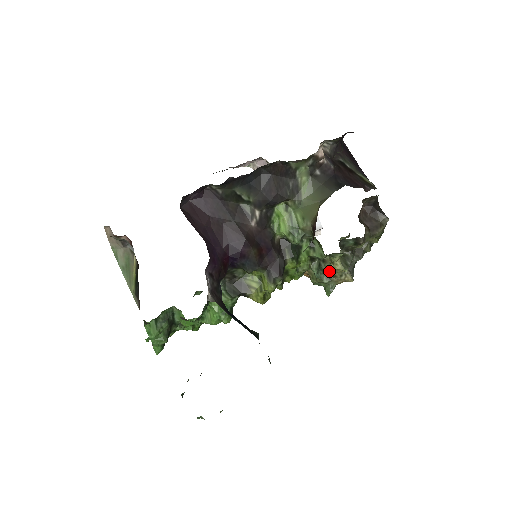
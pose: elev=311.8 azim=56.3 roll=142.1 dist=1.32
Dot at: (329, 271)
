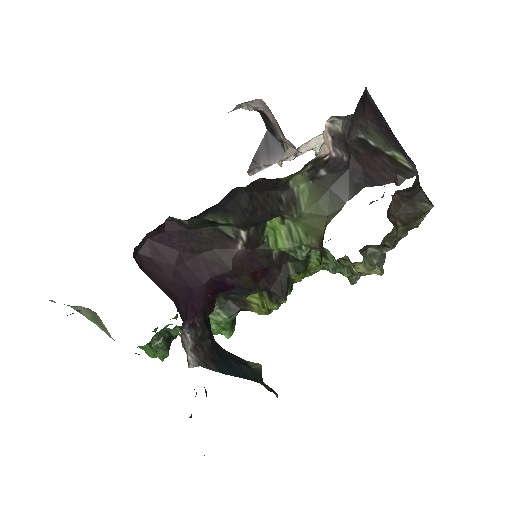
Dot at: (350, 268)
